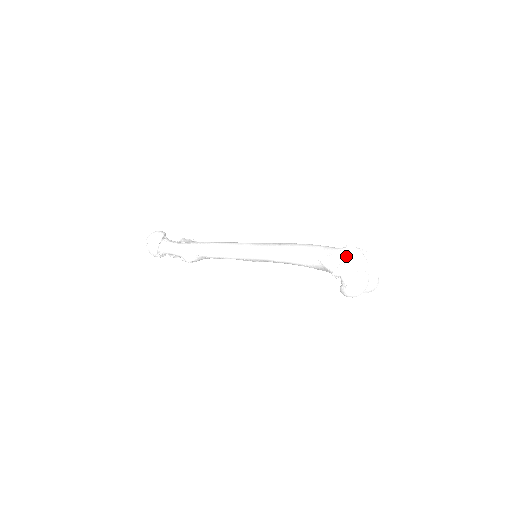
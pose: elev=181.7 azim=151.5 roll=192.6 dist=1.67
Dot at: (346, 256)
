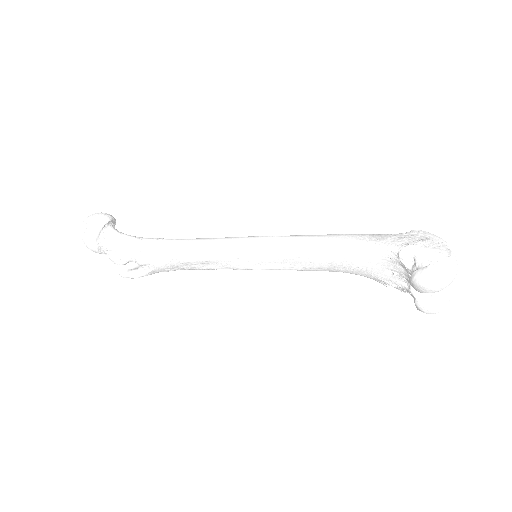
Dot at: (416, 236)
